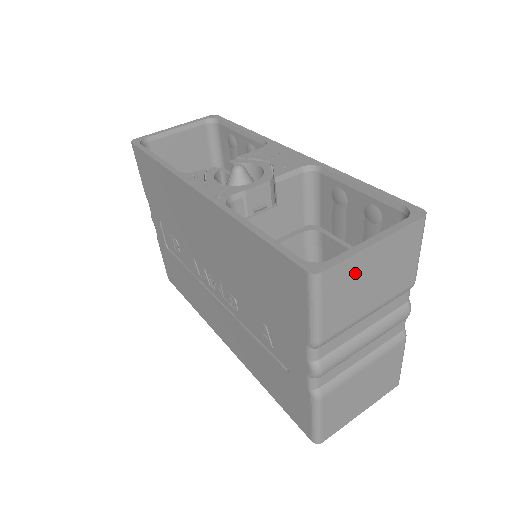
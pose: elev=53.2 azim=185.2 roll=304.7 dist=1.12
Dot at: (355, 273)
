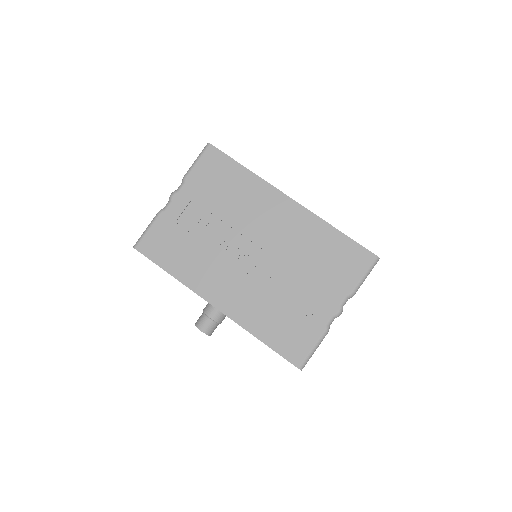
Dot at: occluded
